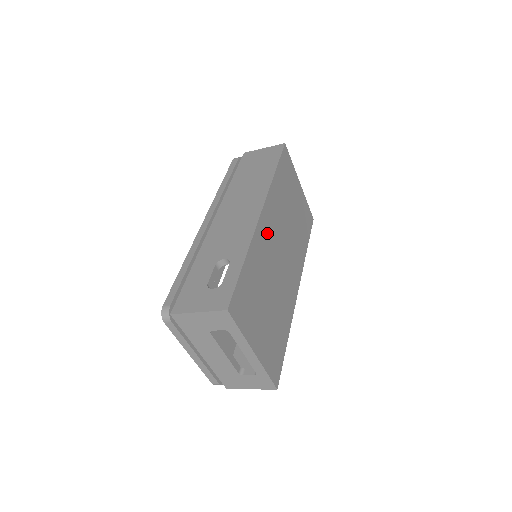
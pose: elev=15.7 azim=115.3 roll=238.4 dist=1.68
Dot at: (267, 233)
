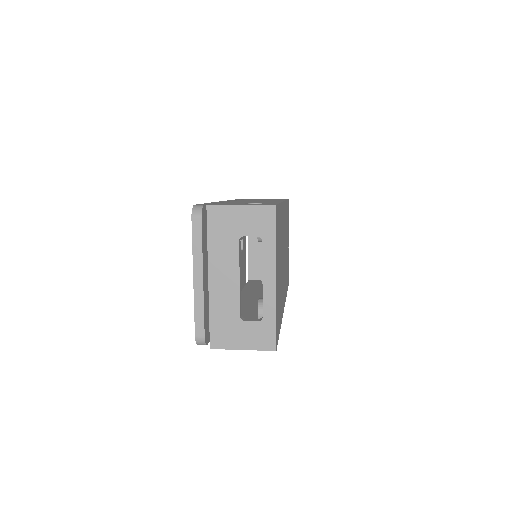
Dot at: (283, 222)
